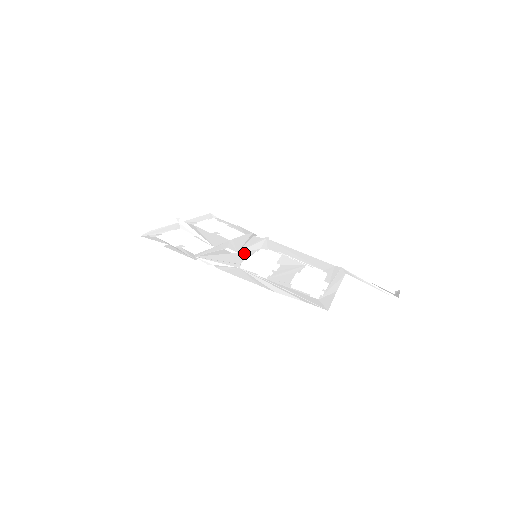
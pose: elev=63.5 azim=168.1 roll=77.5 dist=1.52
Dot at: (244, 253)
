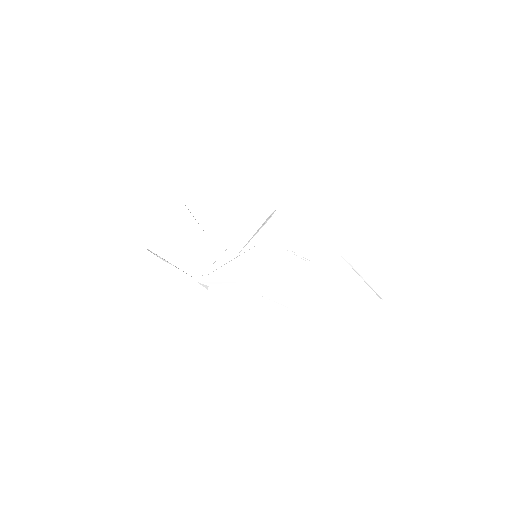
Dot at: (245, 254)
